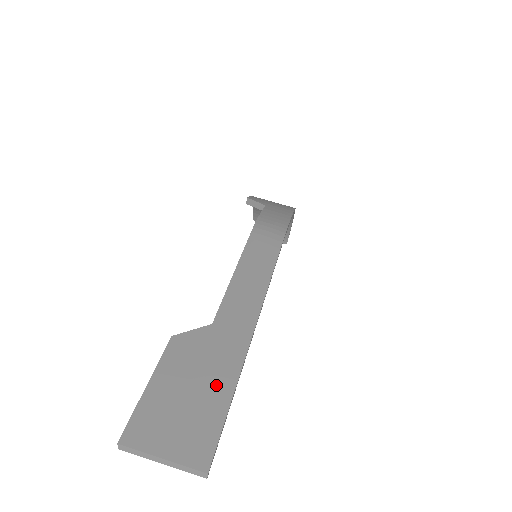
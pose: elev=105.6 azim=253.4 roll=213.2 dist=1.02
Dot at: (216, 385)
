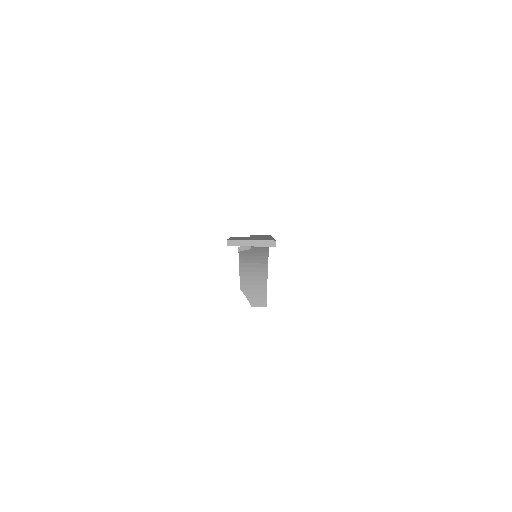
Dot at: (264, 238)
